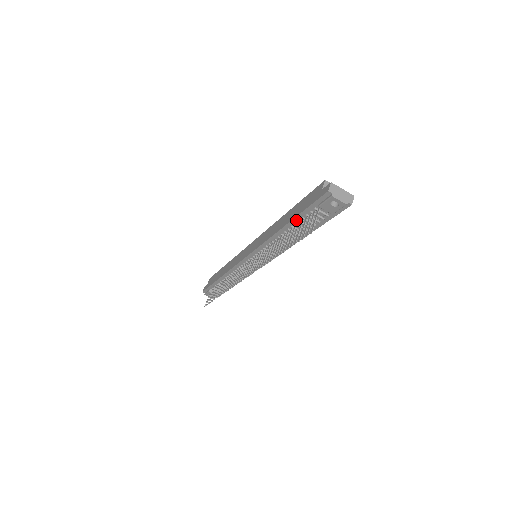
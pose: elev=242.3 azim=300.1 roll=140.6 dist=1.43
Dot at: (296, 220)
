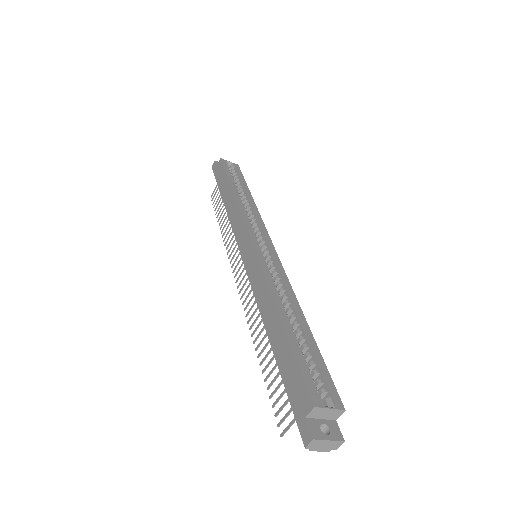
Dot at: (281, 366)
